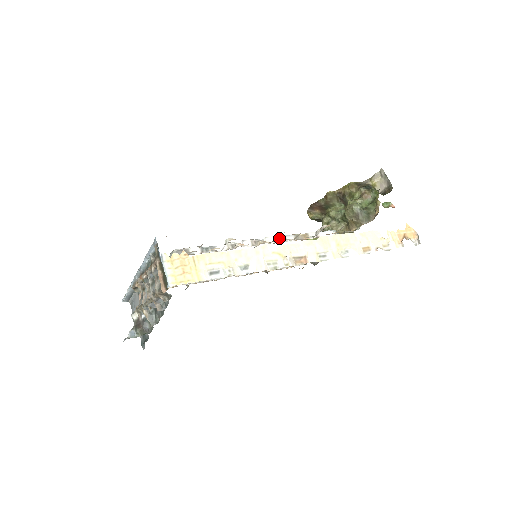
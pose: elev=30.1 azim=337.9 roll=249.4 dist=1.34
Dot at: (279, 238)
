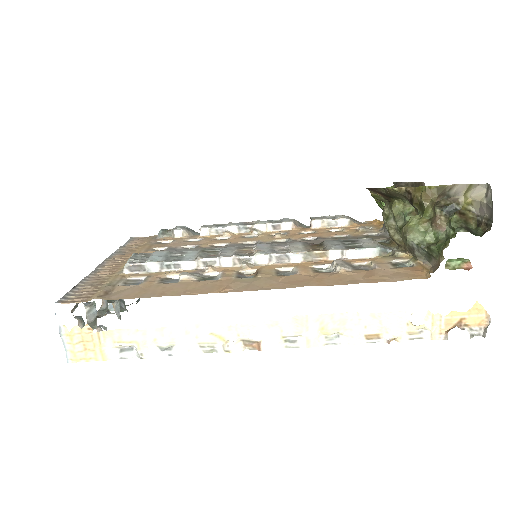
Dot at: (277, 256)
